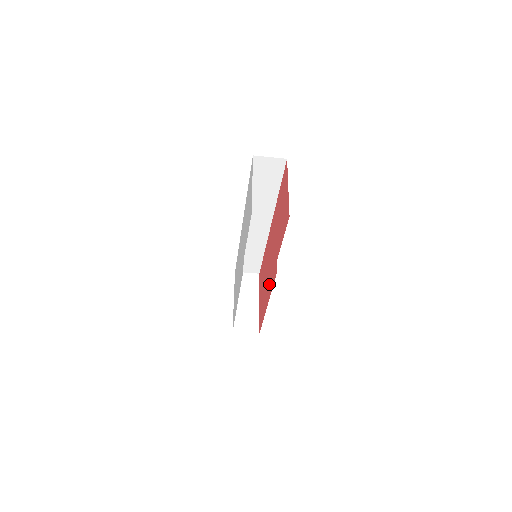
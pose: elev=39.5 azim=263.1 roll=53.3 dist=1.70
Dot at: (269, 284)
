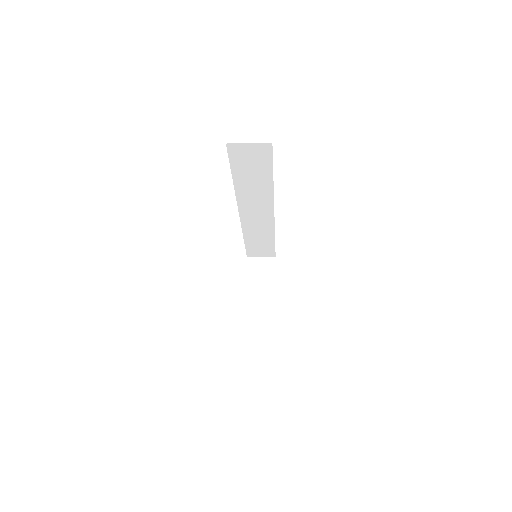
Dot at: occluded
